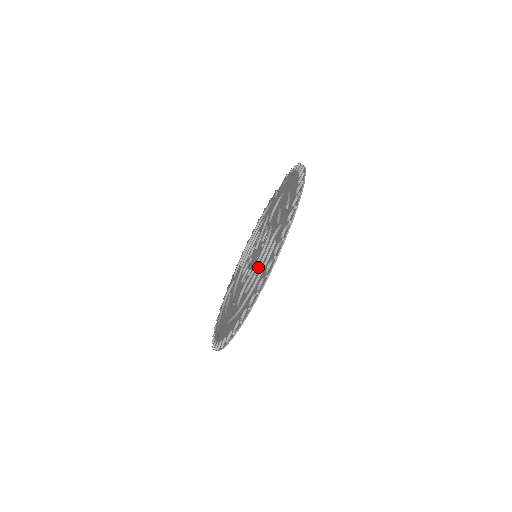
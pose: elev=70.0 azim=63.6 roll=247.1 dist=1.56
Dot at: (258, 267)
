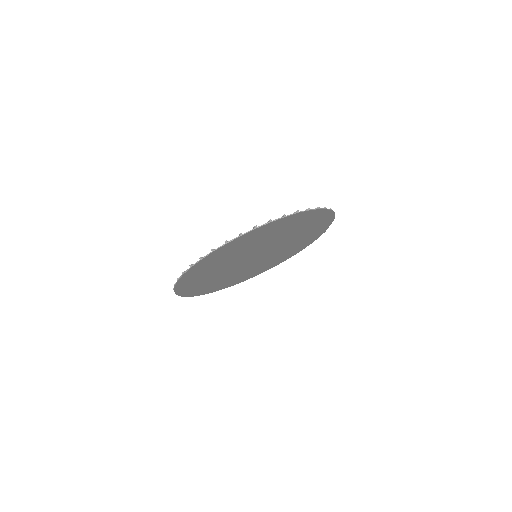
Dot at: occluded
